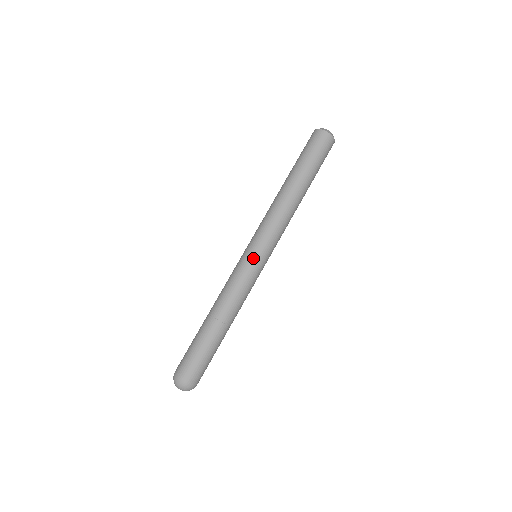
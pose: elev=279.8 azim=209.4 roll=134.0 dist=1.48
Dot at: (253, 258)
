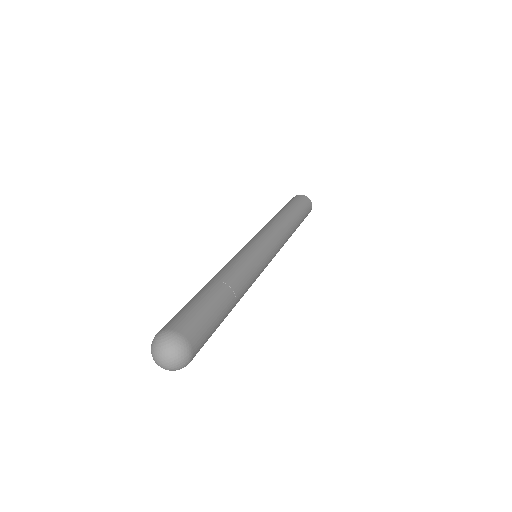
Dot at: (258, 246)
